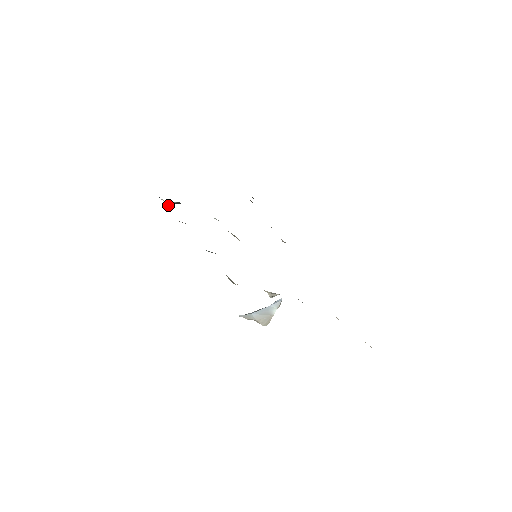
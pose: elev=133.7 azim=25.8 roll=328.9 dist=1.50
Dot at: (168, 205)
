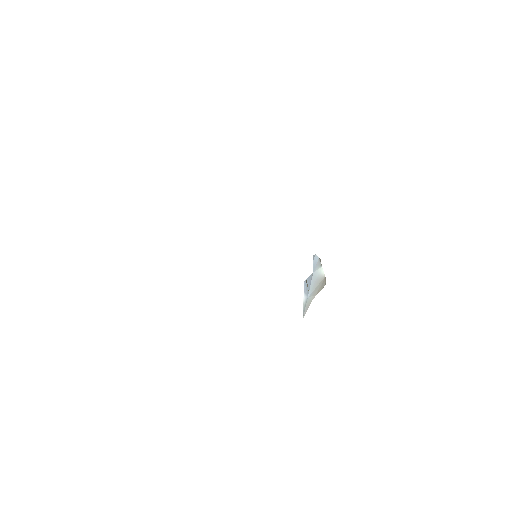
Dot at: occluded
